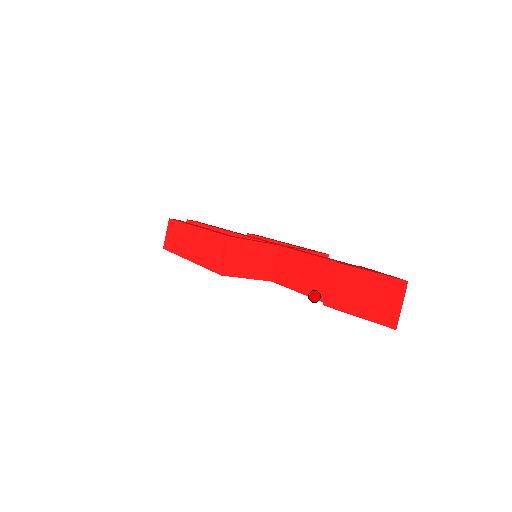
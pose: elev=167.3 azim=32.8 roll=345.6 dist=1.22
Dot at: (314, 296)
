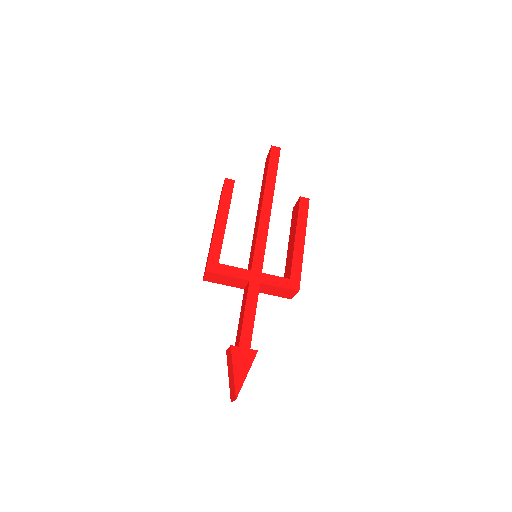
Dot at: (237, 335)
